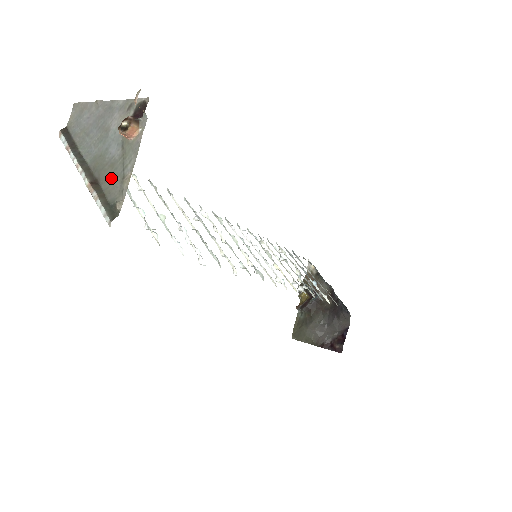
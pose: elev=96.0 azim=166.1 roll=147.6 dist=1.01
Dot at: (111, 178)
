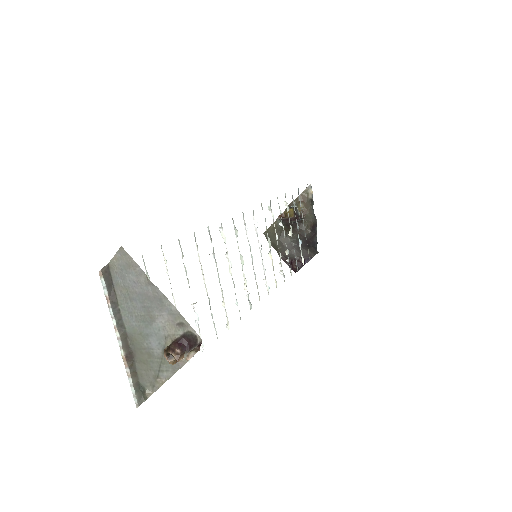
Dot at: (146, 365)
